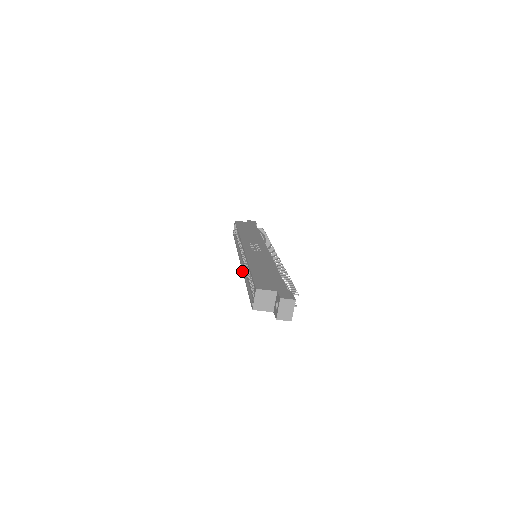
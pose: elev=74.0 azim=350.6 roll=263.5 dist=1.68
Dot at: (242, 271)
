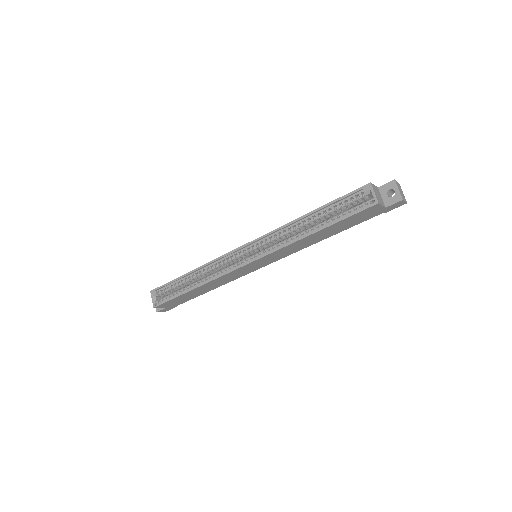
Dot at: (276, 250)
